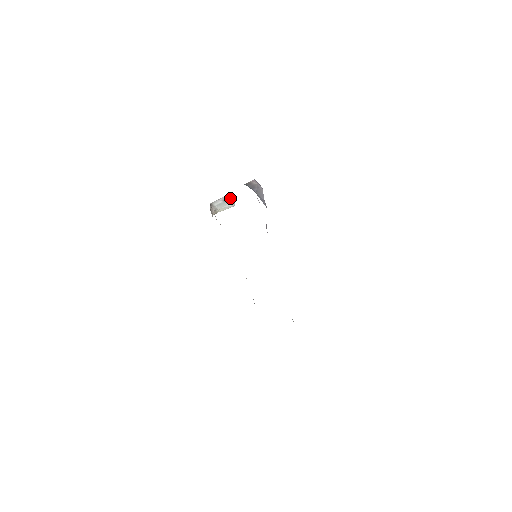
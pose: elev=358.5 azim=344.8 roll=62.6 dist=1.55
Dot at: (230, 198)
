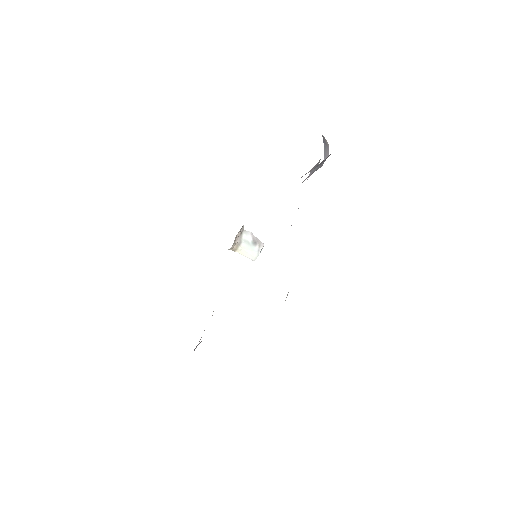
Dot at: (259, 245)
